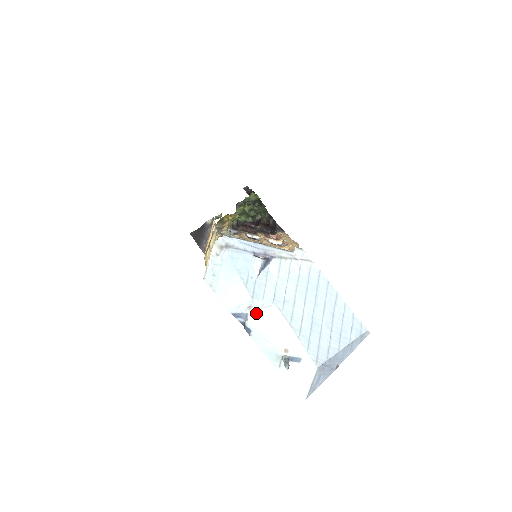
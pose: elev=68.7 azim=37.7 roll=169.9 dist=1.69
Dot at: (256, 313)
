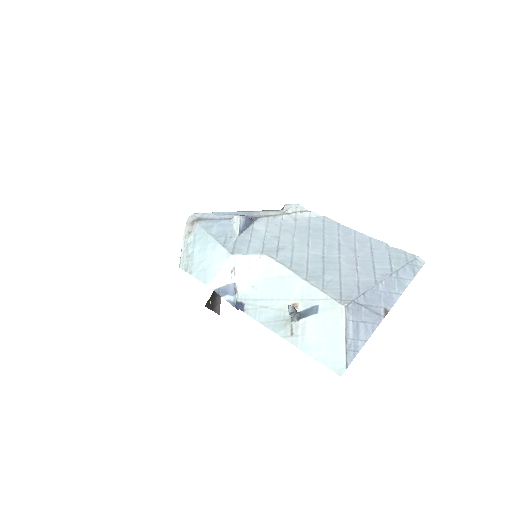
Dot at: (245, 278)
